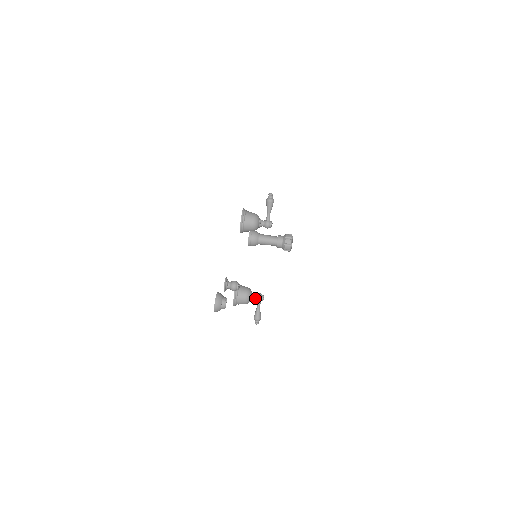
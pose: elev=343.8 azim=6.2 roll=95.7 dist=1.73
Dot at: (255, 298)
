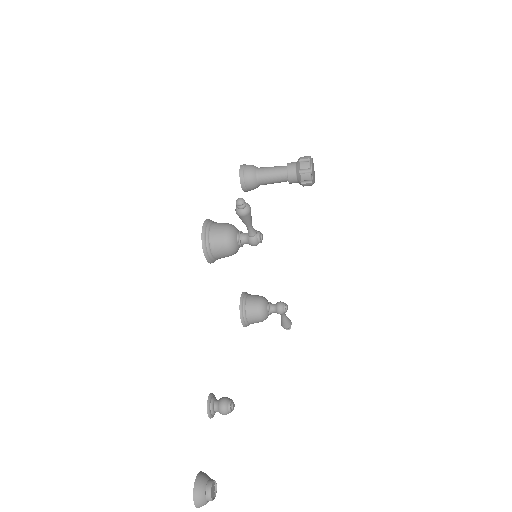
Dot at: (274, 312)
